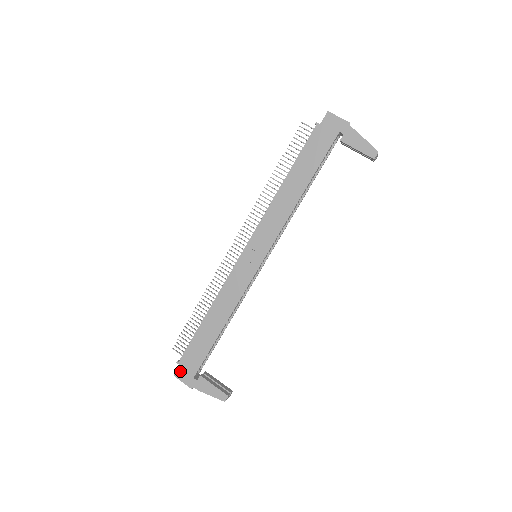
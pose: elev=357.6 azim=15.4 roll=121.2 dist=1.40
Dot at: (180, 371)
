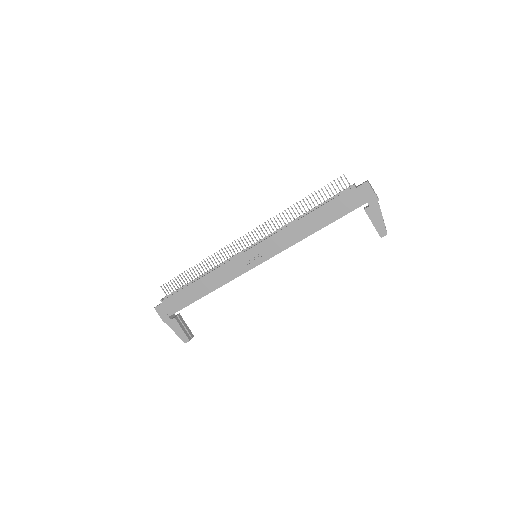
Dot at: (160, 307)
